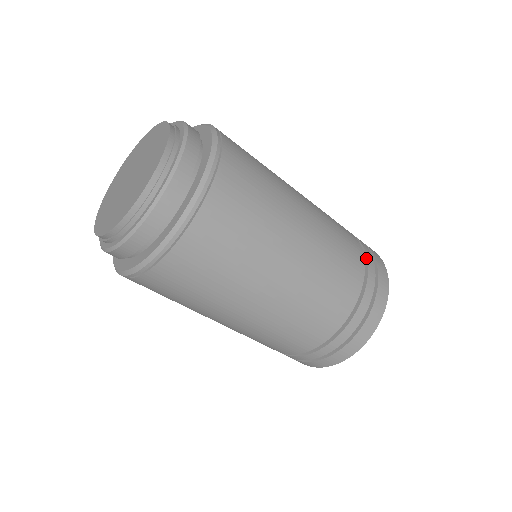
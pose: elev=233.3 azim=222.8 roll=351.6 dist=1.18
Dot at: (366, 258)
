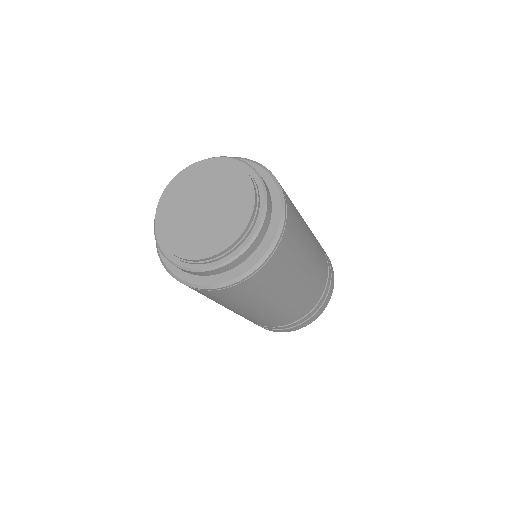
Dot at: (327, 284)
